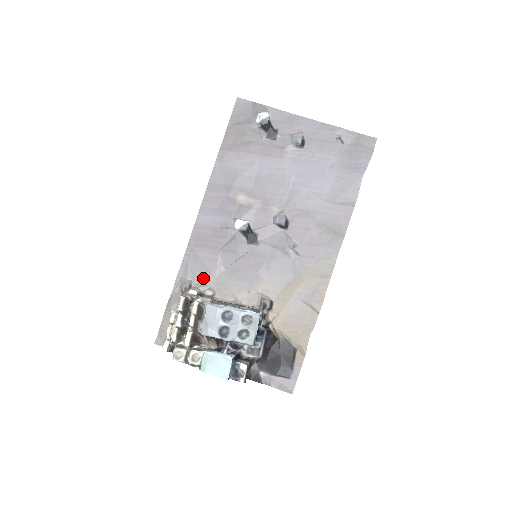
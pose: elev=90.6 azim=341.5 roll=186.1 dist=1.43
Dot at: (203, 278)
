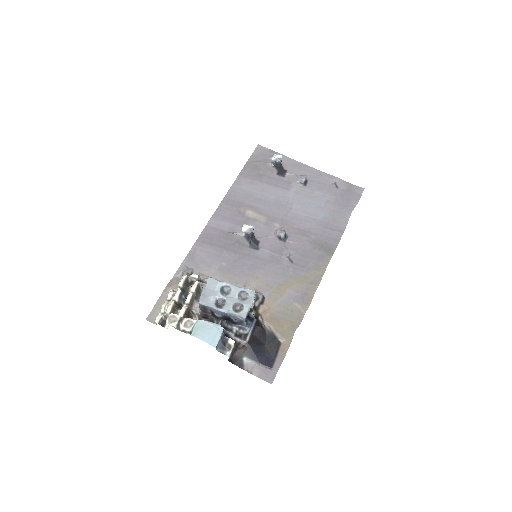
Dot at: (205, 269)
